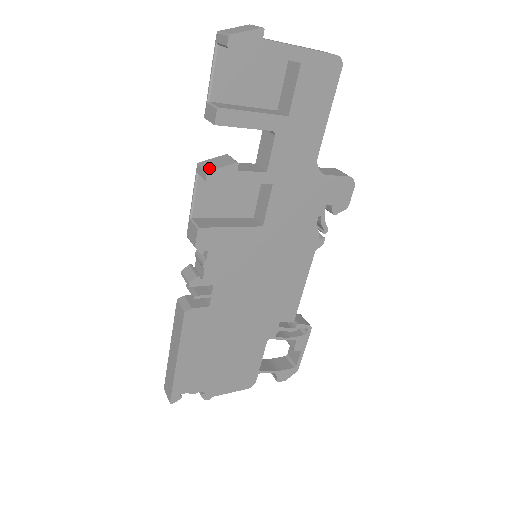
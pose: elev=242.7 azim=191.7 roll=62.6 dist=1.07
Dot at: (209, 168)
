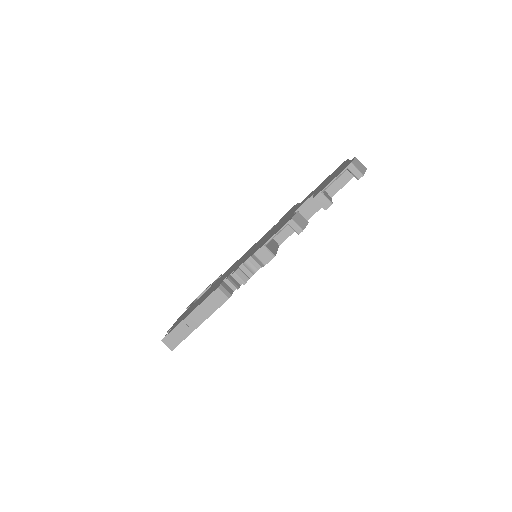
Dot at: (302, 227)
